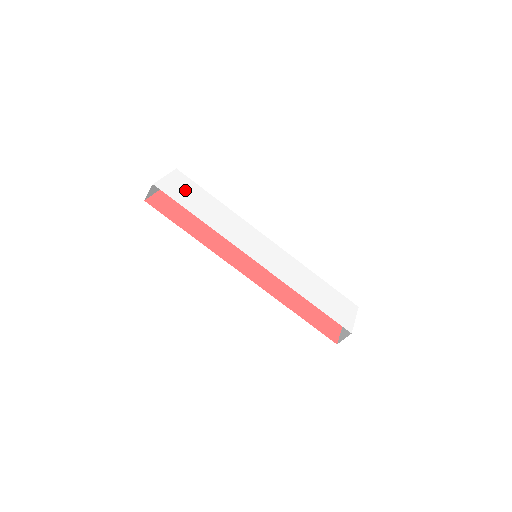
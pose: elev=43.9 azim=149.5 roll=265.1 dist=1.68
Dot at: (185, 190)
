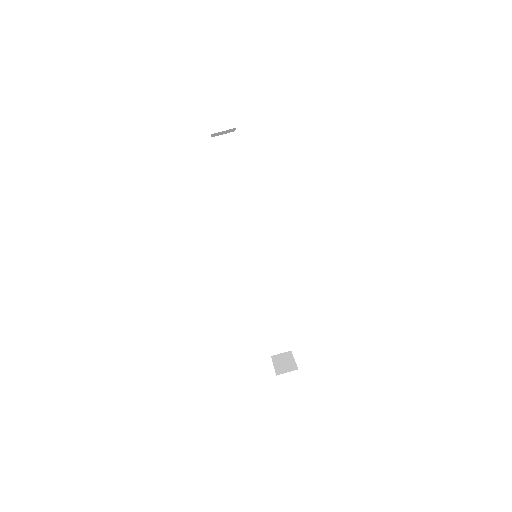
Dot at: occluded
